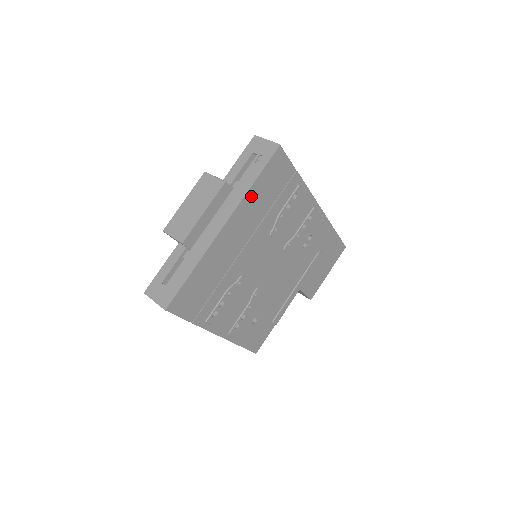
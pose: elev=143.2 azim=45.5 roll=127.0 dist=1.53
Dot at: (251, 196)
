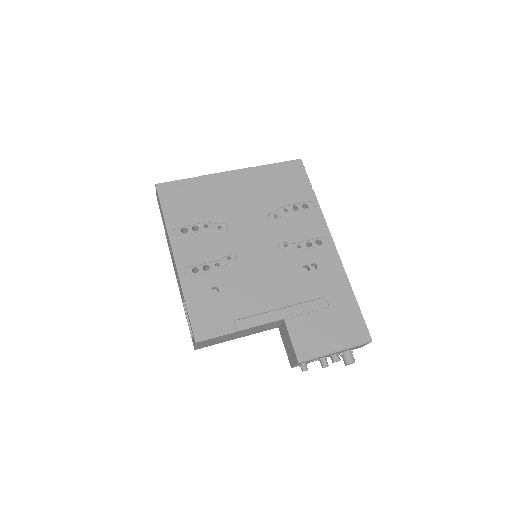
Dot at: (263, 171)
